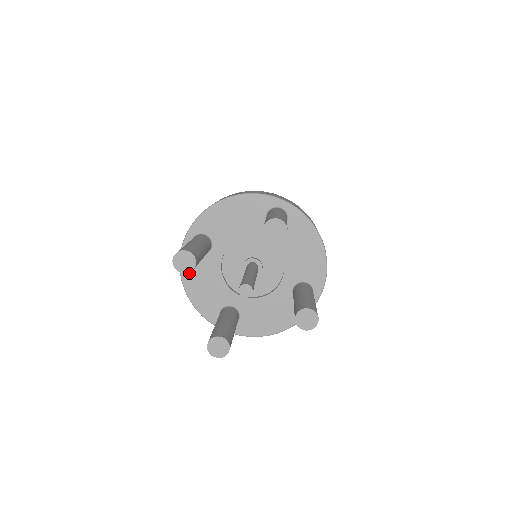
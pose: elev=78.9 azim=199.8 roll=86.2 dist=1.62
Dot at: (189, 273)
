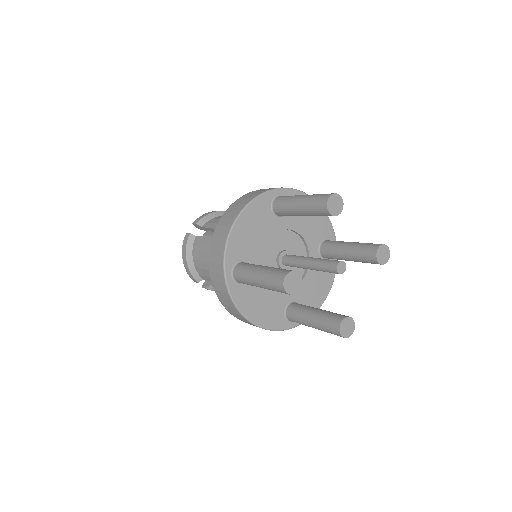
Dot at: (246, 305)
